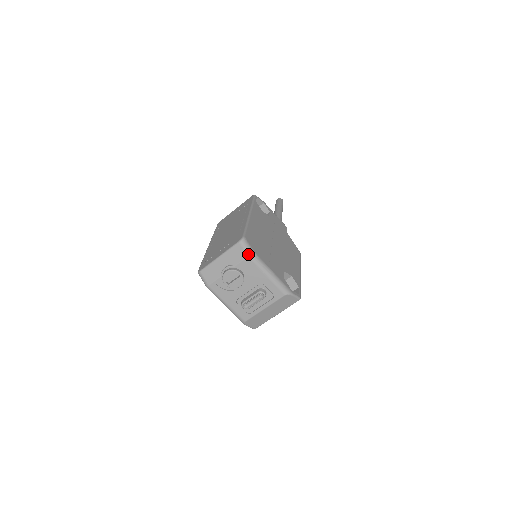
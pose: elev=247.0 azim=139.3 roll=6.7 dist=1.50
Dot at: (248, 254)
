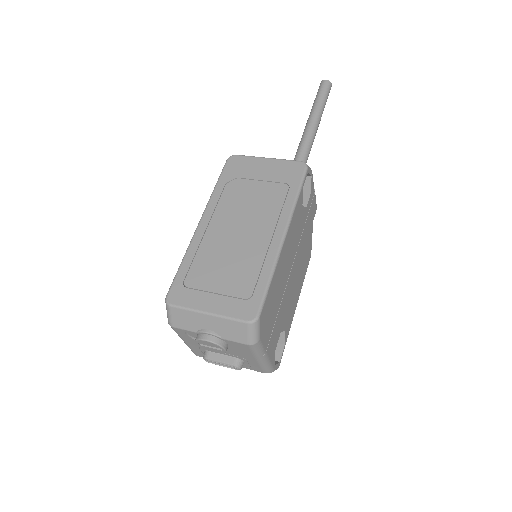
Dot at: (250, 343)
